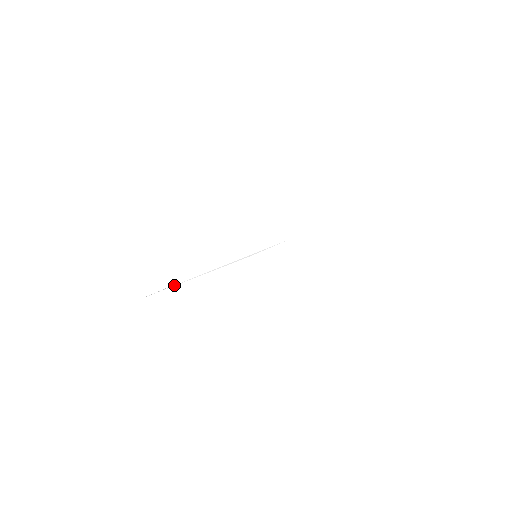
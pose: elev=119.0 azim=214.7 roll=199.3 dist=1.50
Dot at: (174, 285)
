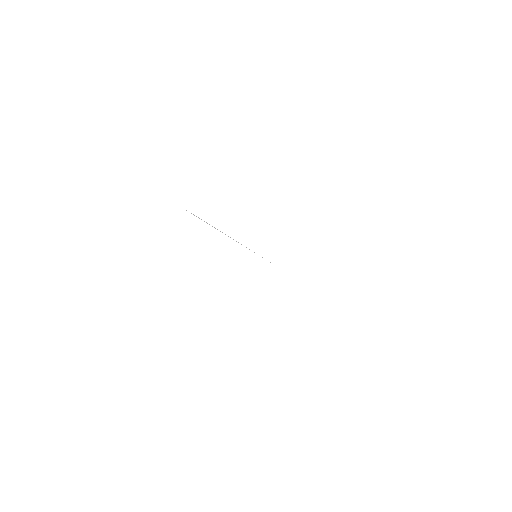
Dot at: occluded
